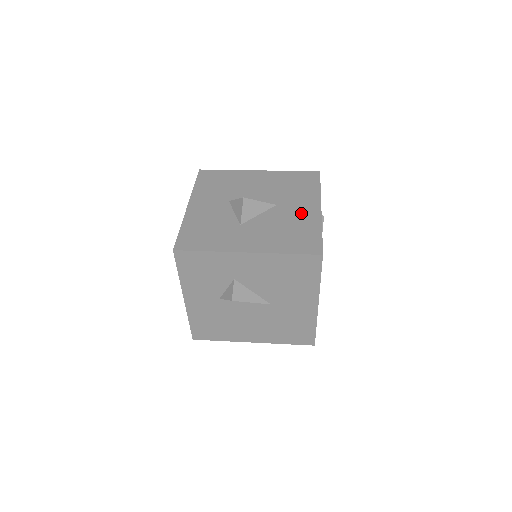
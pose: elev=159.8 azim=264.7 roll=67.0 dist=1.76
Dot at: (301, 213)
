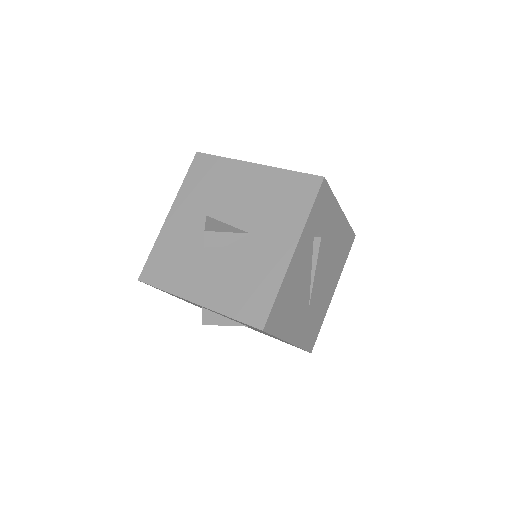
Dot at: (269, 255)
